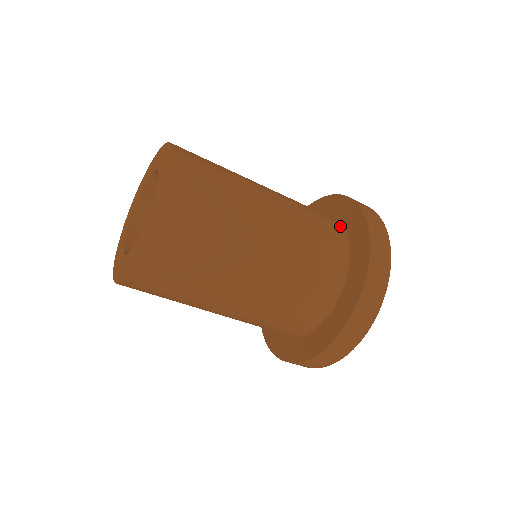
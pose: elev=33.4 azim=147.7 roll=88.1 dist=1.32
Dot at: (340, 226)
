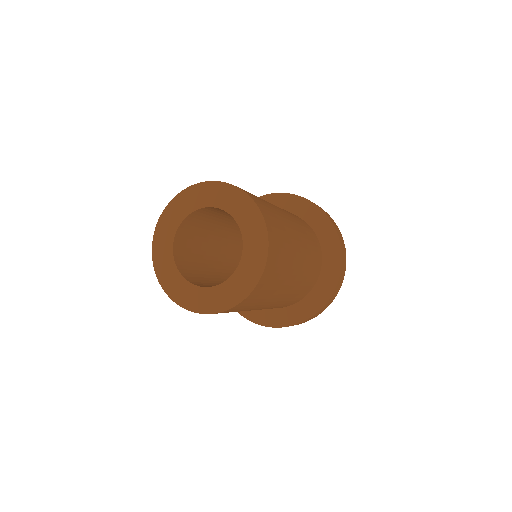
Dot at: occluded
